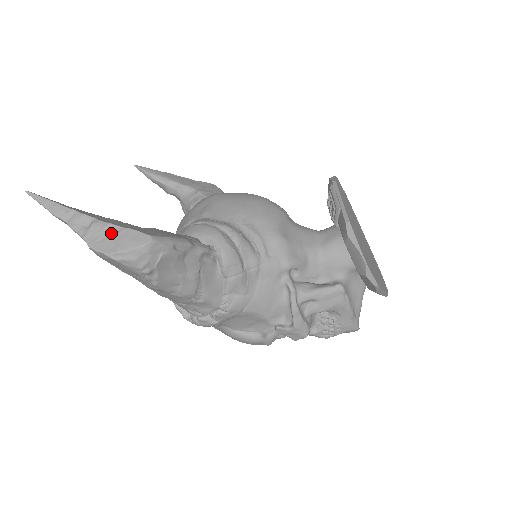
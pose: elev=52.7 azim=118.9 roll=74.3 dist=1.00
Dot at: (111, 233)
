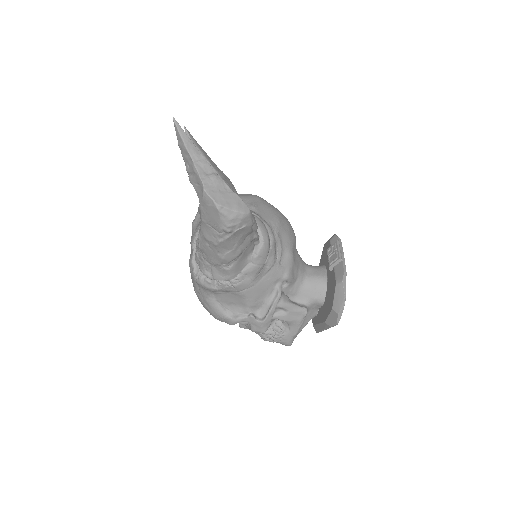
Dot at: (223, 190)
